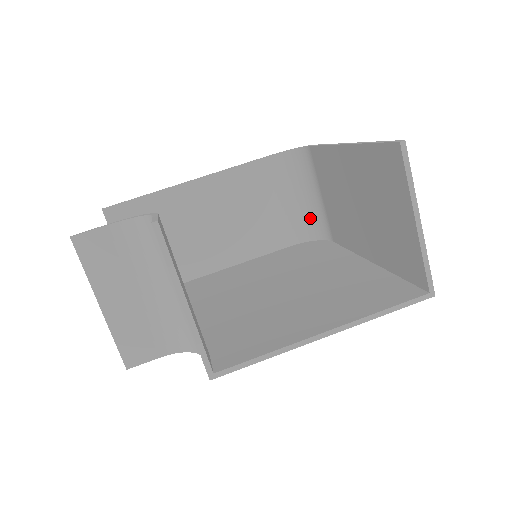
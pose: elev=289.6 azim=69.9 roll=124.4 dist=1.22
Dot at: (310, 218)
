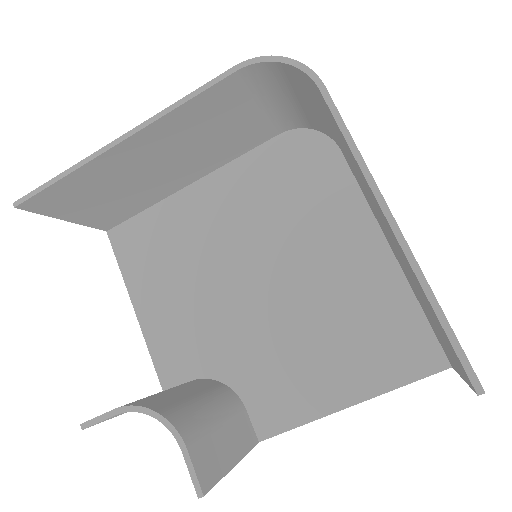
Dot at: (308, 116)
